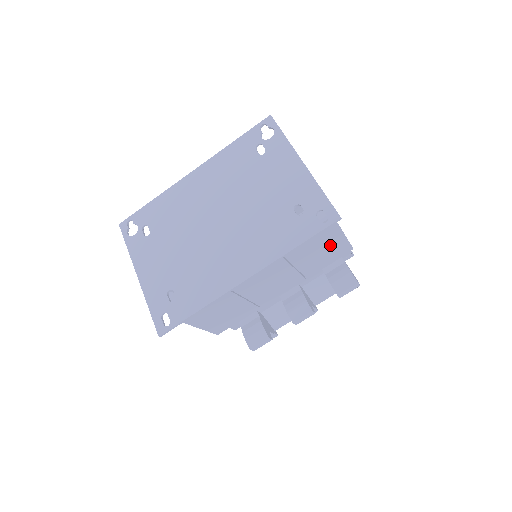
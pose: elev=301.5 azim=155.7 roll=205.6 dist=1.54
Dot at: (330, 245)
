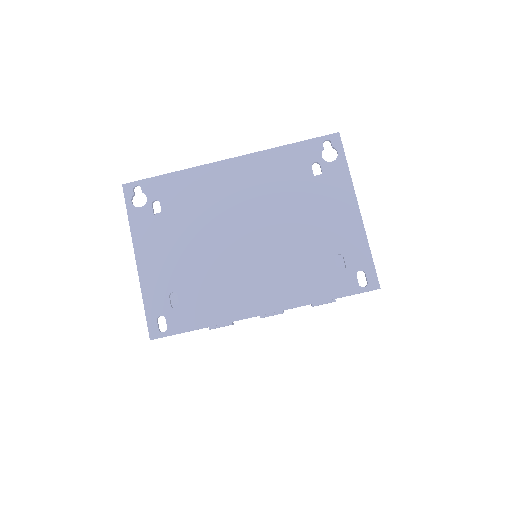
Dot at: occluded
